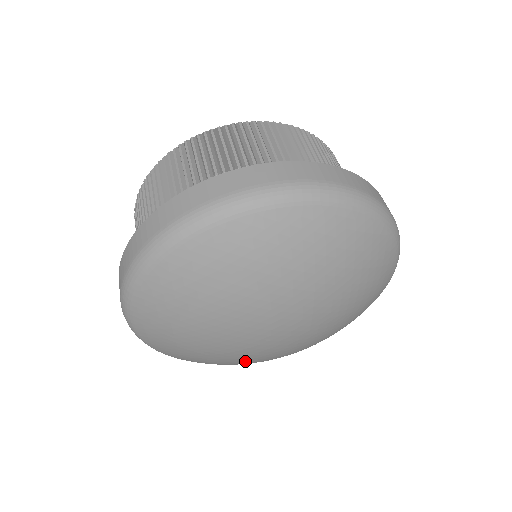
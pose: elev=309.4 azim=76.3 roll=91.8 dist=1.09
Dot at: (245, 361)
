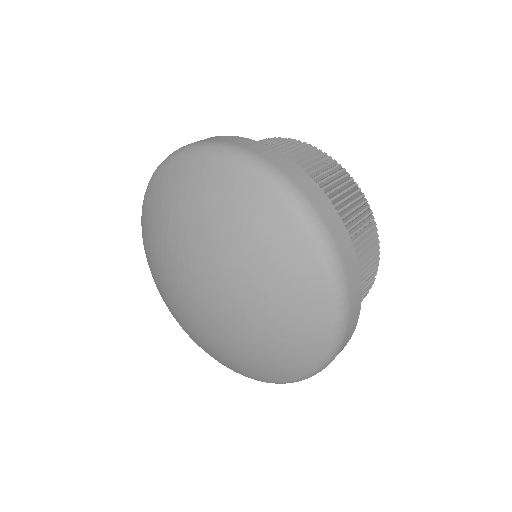
Dot at: (184, 322)
